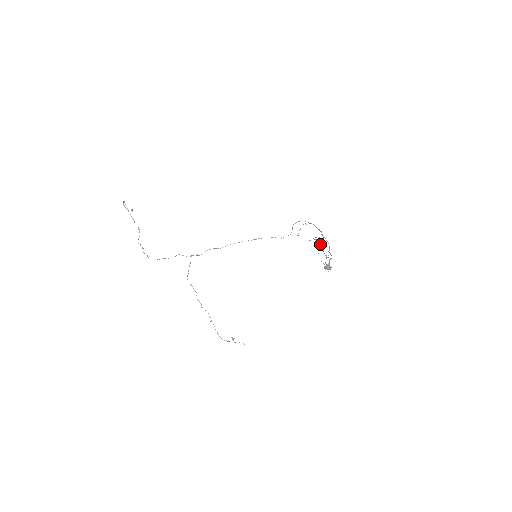
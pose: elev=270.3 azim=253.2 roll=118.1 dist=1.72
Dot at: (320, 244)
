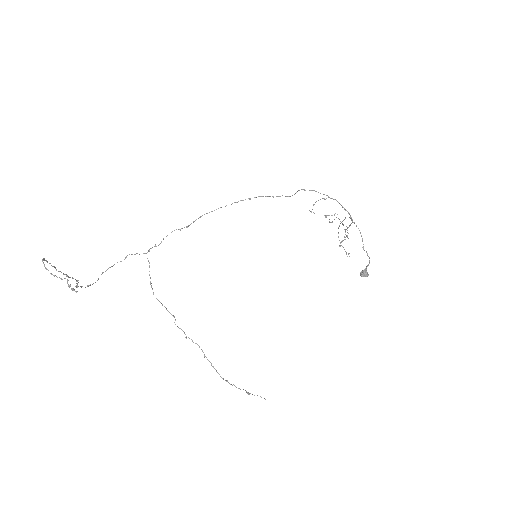
Dot at: (342, 224)
